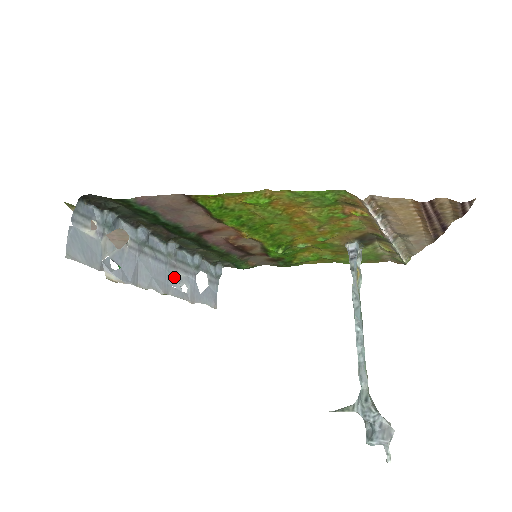
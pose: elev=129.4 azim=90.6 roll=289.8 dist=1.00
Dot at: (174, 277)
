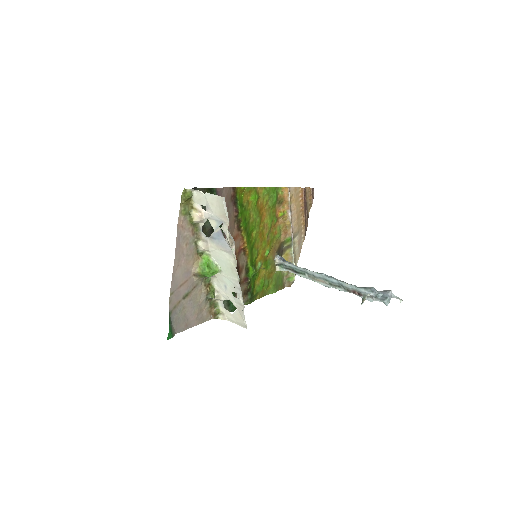
Dot at: (228, 283)
